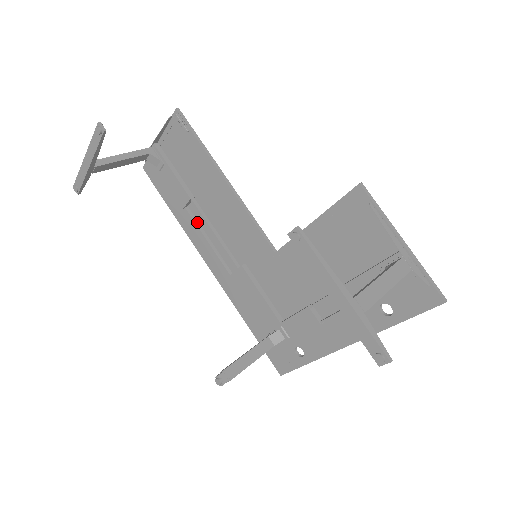
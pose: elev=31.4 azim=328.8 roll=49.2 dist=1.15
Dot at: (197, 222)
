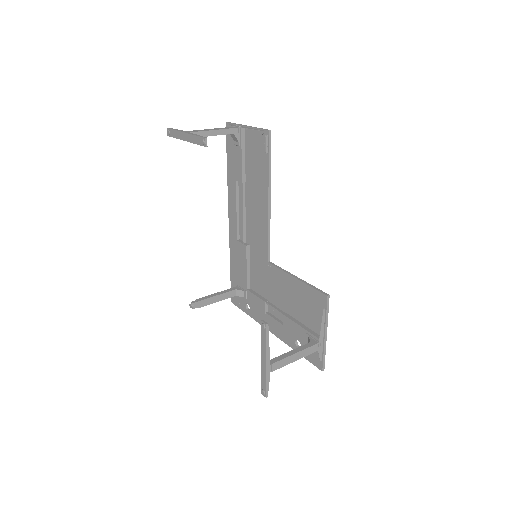
Dot at: (238, 194)
